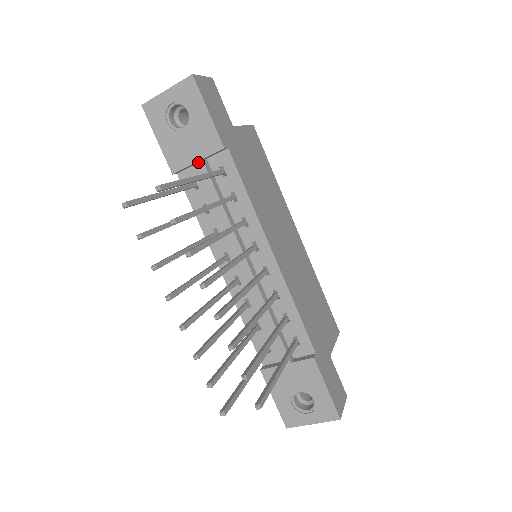
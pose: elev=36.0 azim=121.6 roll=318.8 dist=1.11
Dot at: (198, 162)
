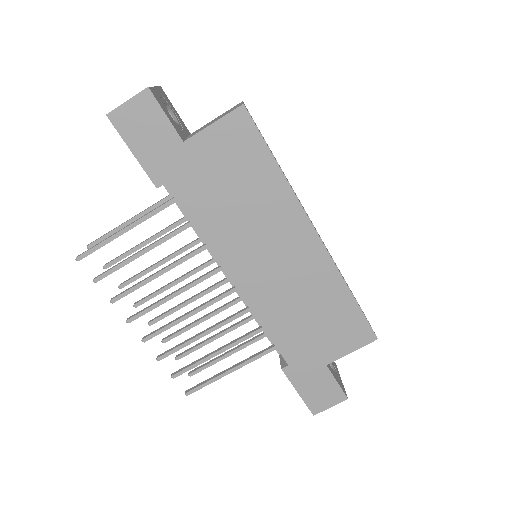
Dot at: occluded
